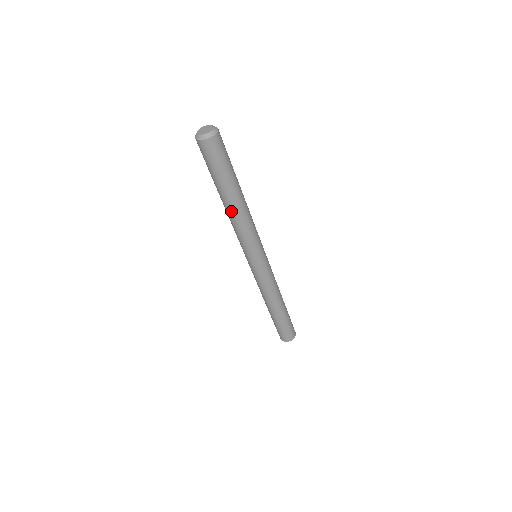
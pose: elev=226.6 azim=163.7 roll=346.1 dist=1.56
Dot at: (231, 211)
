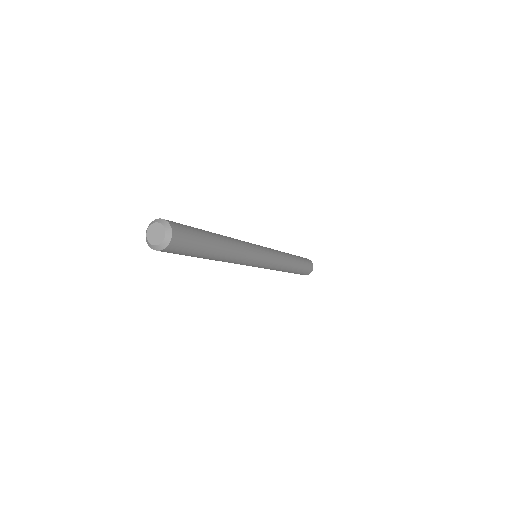
Dot at: (222, 260)
